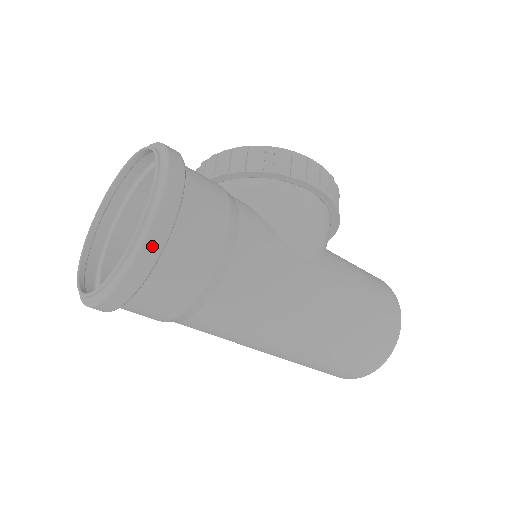
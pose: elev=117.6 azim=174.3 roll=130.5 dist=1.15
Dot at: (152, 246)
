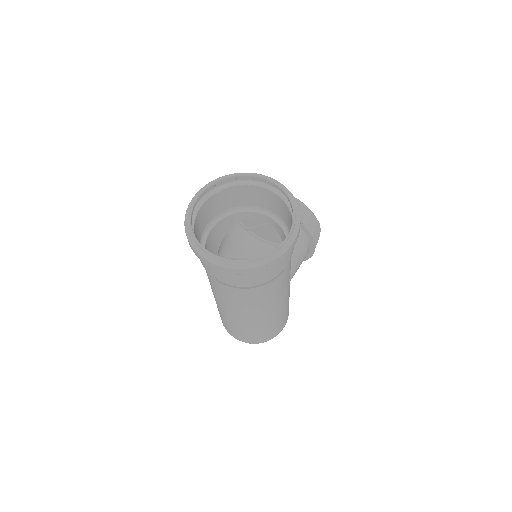
Dot at: (276, 261)
